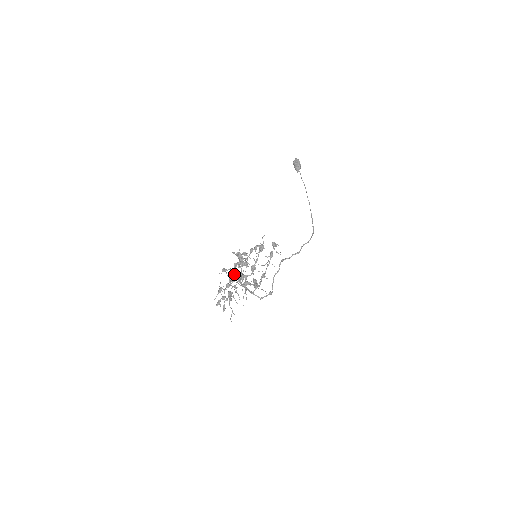
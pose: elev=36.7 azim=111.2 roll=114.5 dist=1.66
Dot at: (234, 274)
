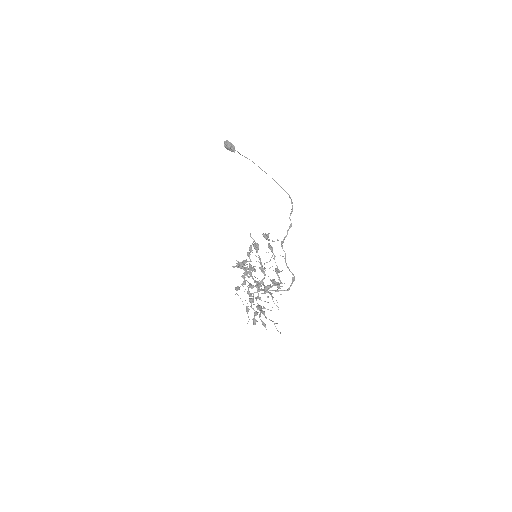
Dot at: (249, 286)
